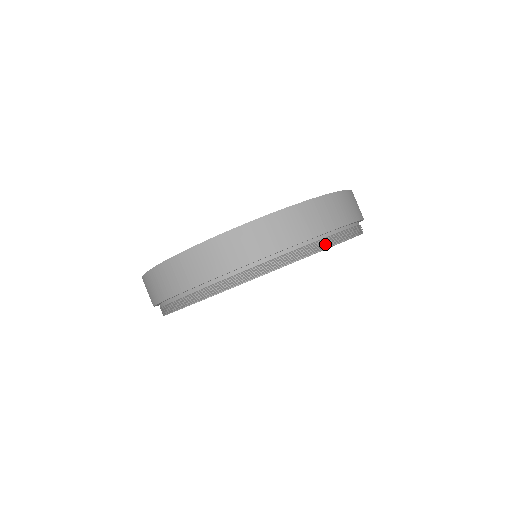
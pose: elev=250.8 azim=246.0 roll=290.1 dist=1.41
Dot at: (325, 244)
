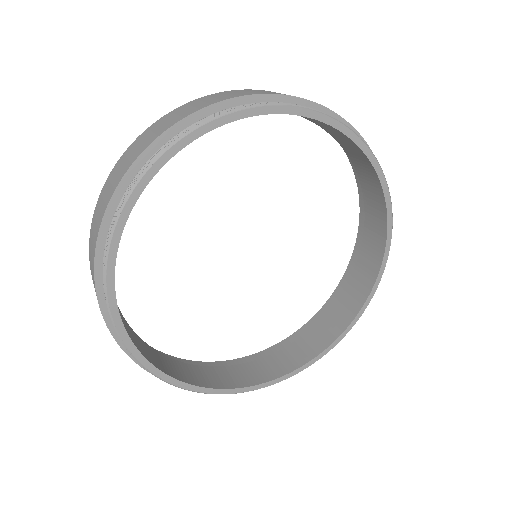
Dot at: (226, 112)
